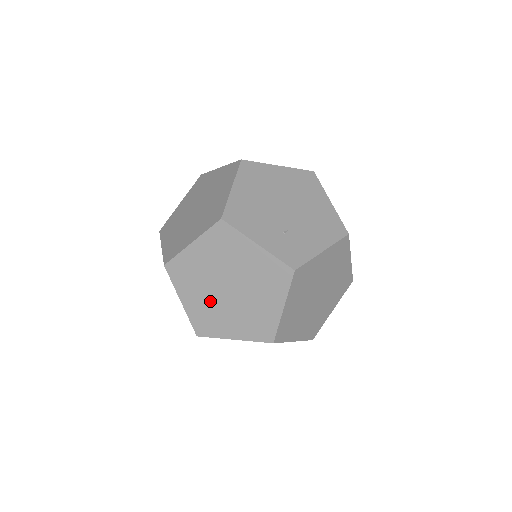
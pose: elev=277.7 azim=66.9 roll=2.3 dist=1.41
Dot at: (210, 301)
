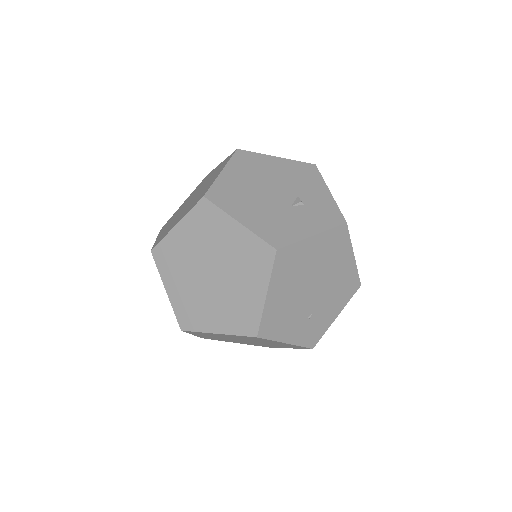
Dot at: occluded
